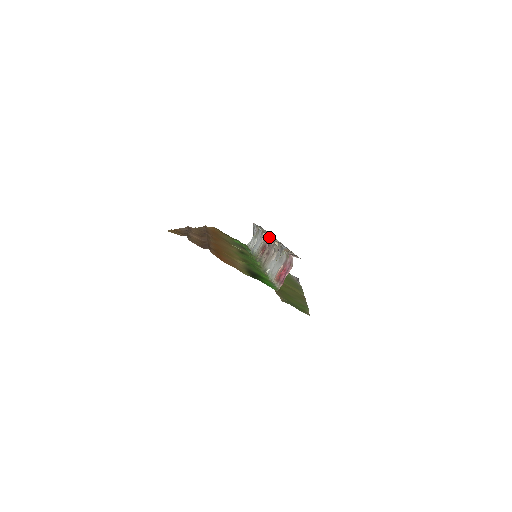
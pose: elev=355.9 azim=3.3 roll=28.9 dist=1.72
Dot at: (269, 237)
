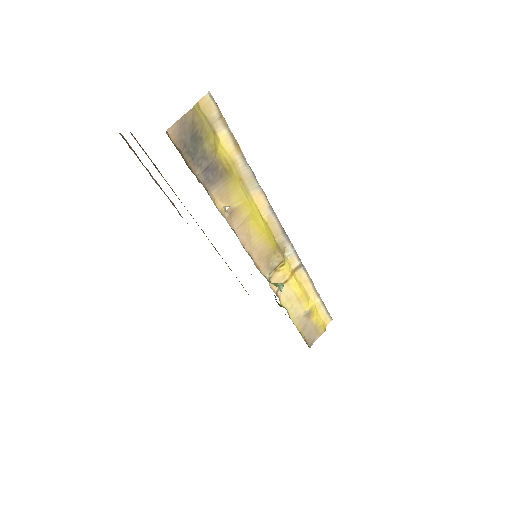
Dot at: occluded
